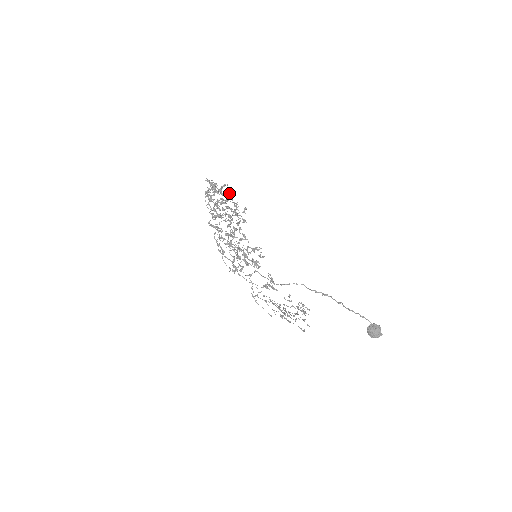
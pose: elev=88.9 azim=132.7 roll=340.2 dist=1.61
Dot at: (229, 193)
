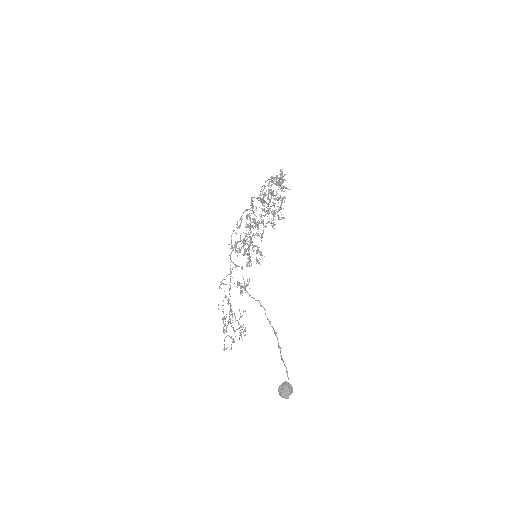
Dot at: occluded
